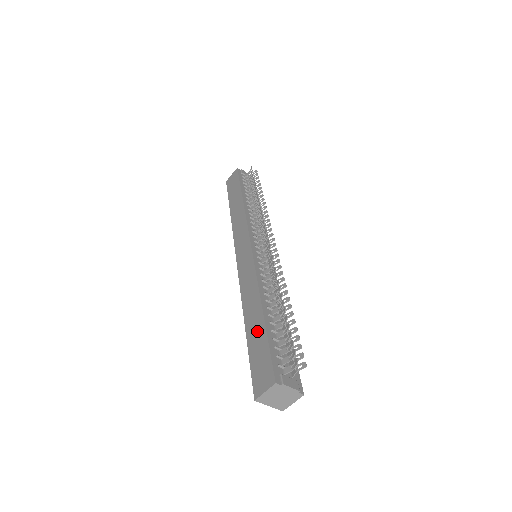
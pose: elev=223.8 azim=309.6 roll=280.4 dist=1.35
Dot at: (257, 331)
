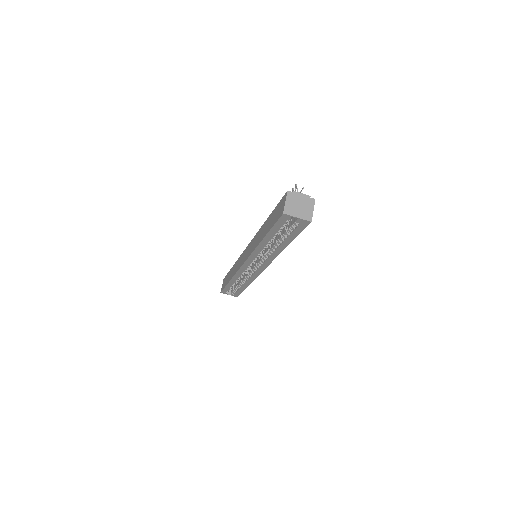
Dot at: (268, 222)
